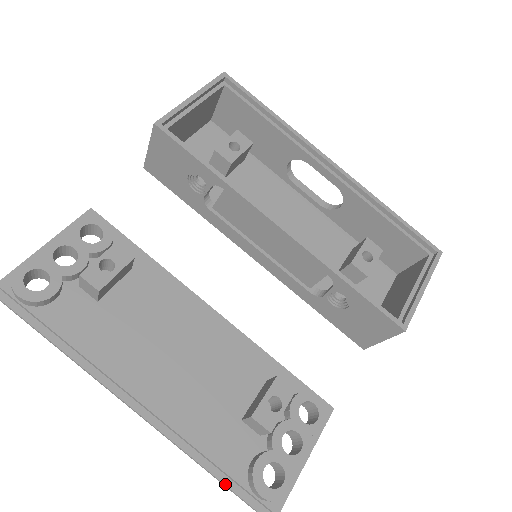
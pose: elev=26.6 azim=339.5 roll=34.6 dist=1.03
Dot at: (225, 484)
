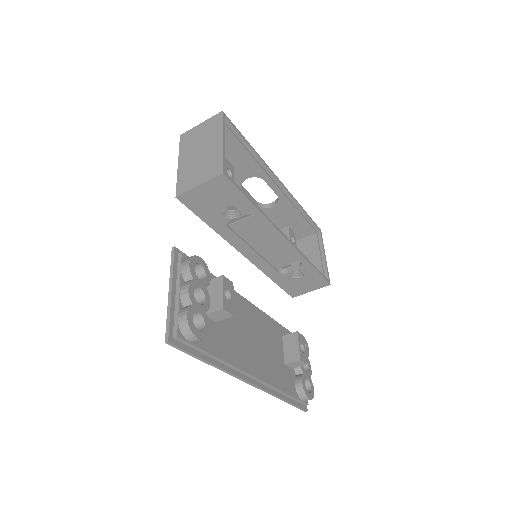
Dot at: (291, 402)
